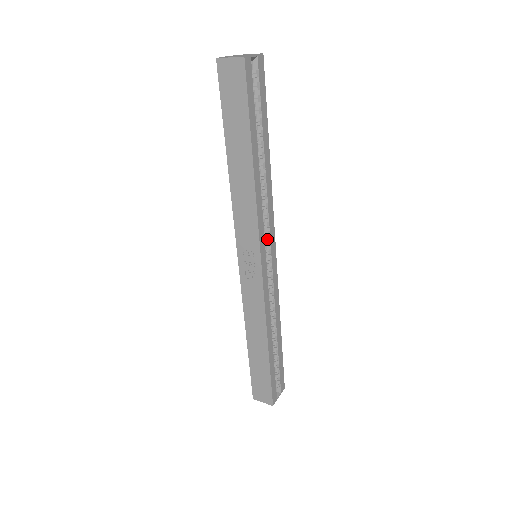
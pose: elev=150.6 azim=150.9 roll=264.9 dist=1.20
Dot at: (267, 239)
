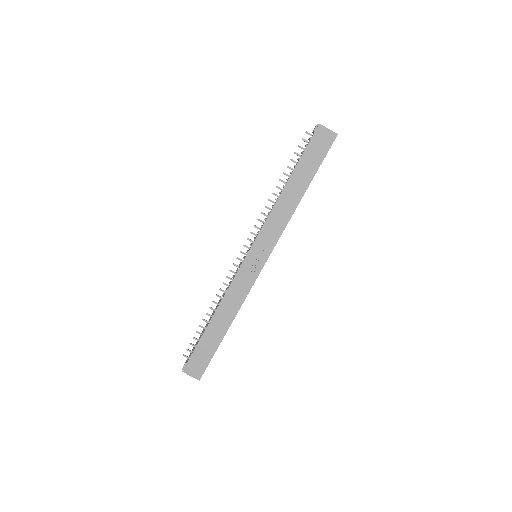
Dot at: occluded
